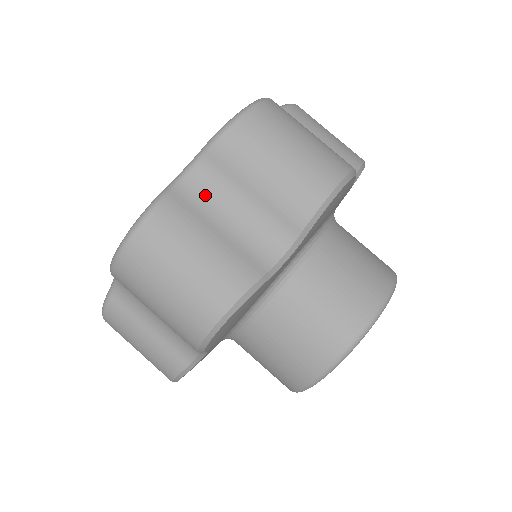
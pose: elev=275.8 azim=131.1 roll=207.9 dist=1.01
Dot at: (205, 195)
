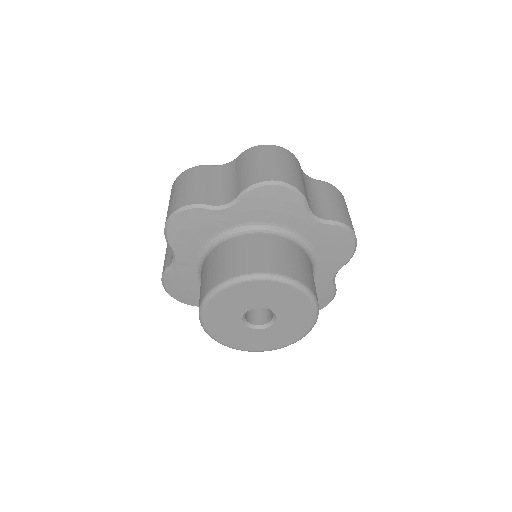
Dot at: (307, 182)
